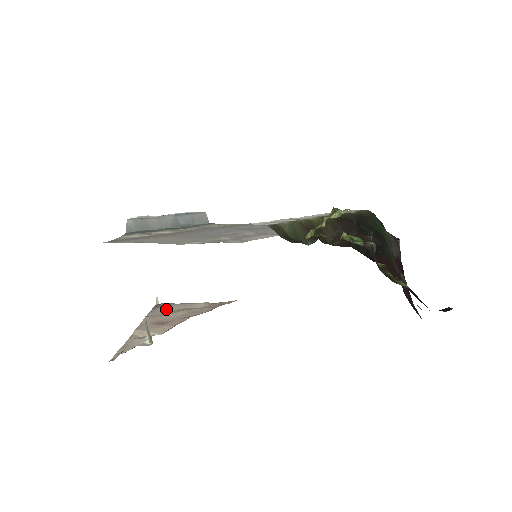
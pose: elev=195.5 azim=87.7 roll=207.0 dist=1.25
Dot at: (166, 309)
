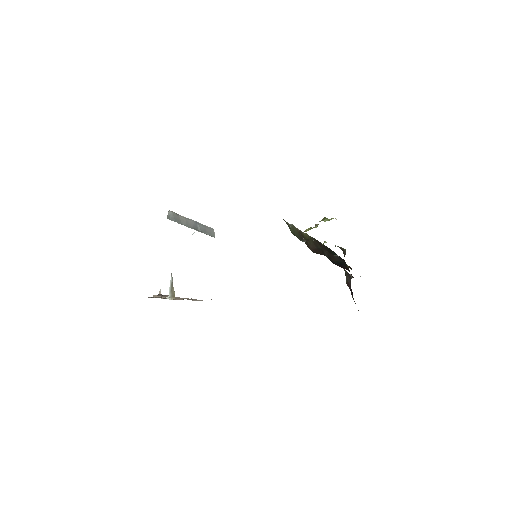
Dot at: occluded
